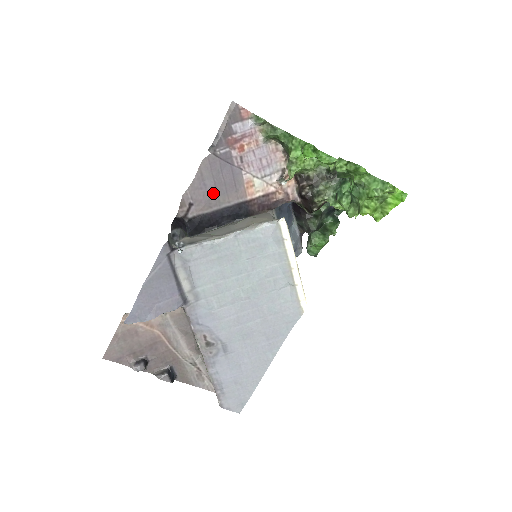
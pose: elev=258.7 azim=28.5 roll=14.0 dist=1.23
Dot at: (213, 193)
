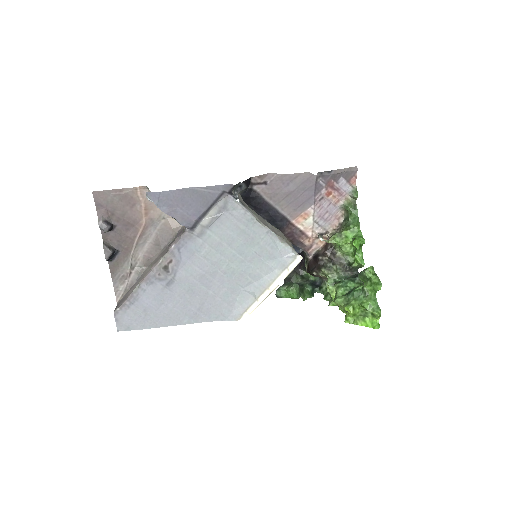
Dot at: (284, 194)
